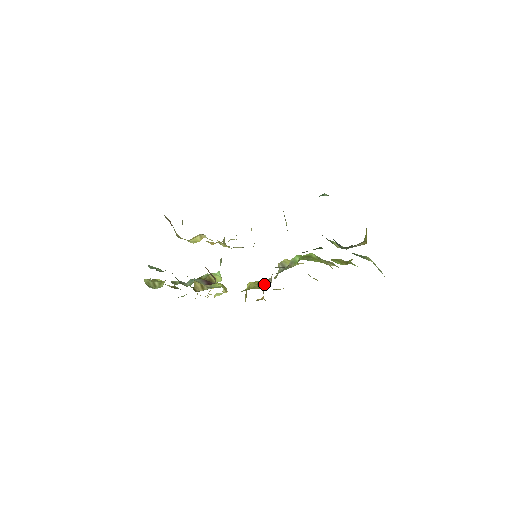
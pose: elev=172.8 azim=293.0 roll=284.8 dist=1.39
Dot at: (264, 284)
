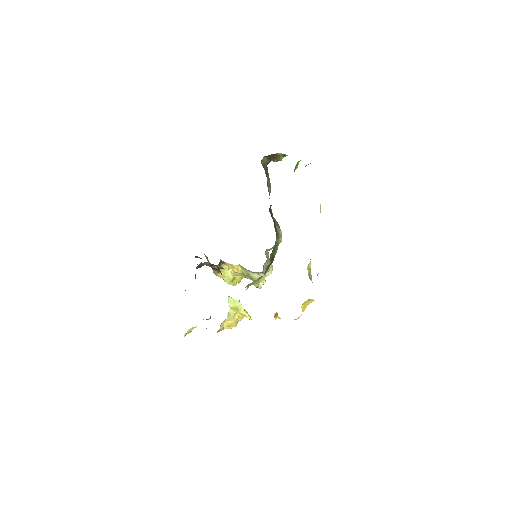
Dot at: occluded
